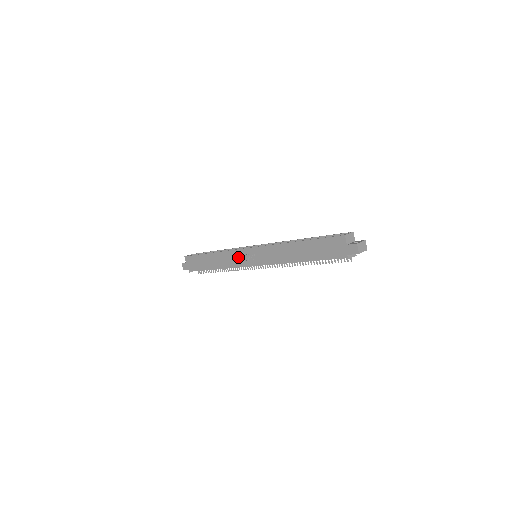
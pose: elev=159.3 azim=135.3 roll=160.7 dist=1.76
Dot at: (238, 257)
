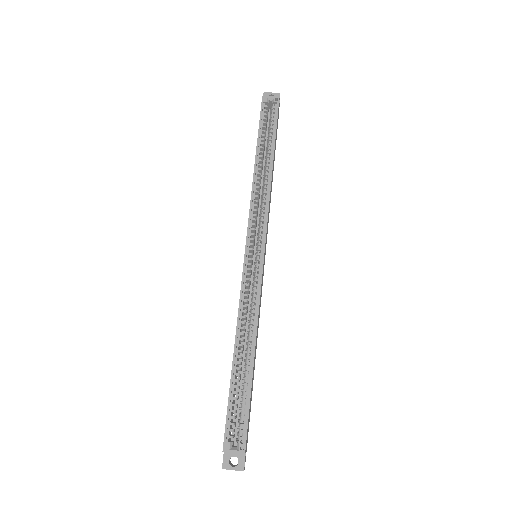
Dot at: occluded
